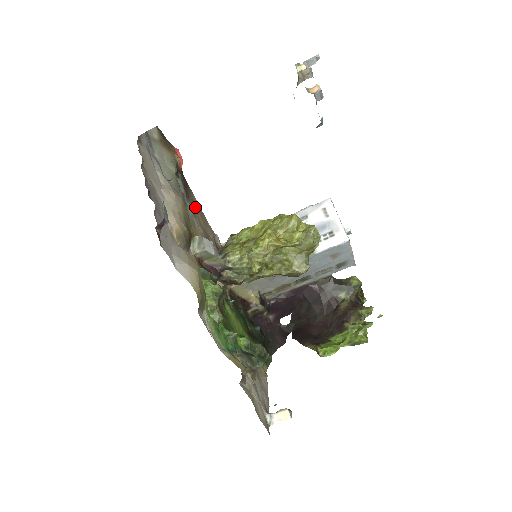
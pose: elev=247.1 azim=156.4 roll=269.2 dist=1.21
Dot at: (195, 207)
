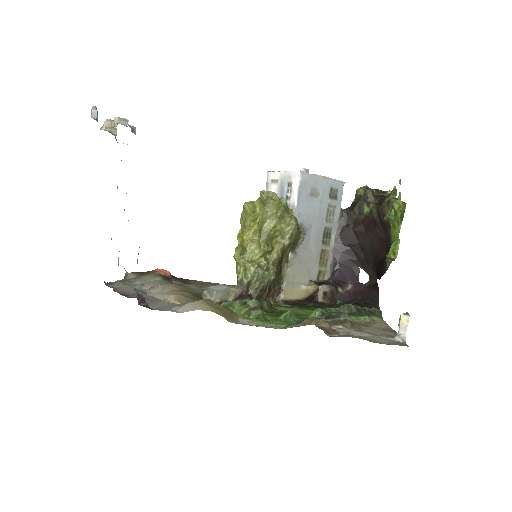
Dot at: (202, 284)
